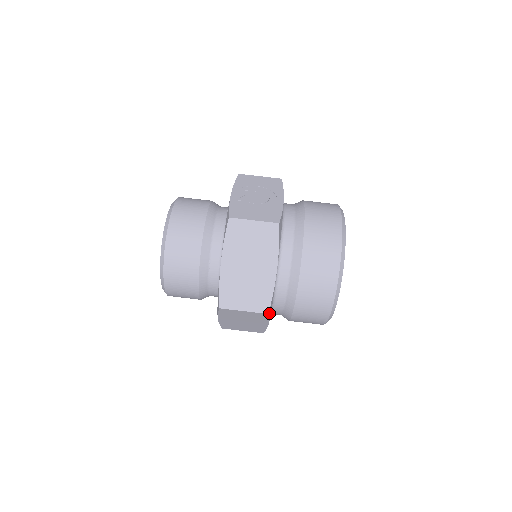
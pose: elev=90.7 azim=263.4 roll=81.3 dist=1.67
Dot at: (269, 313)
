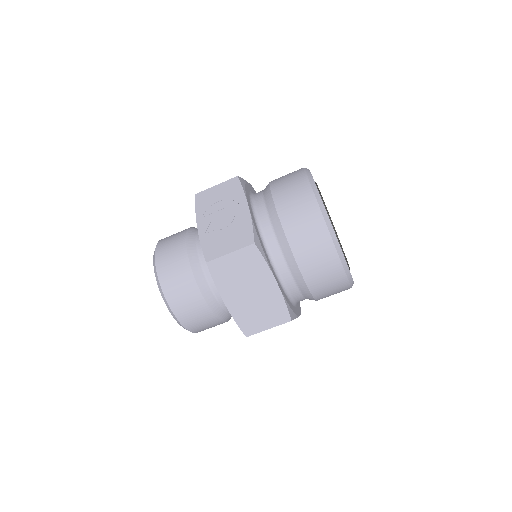
Dot at: (292, 317)
